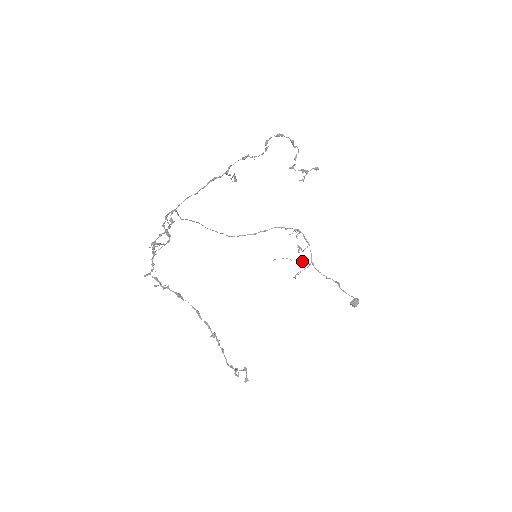
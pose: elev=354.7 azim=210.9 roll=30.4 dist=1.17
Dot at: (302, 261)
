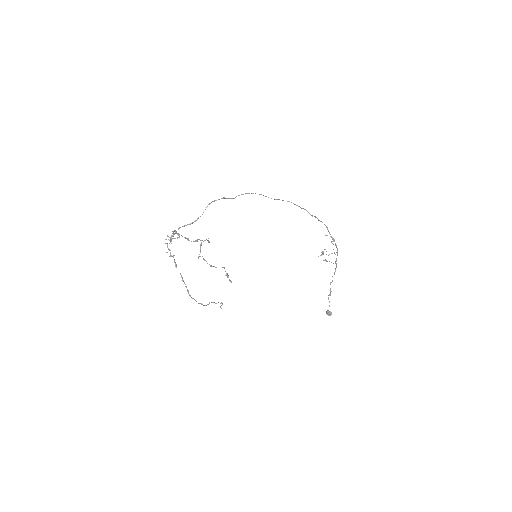
Dot at: (335, 254)
